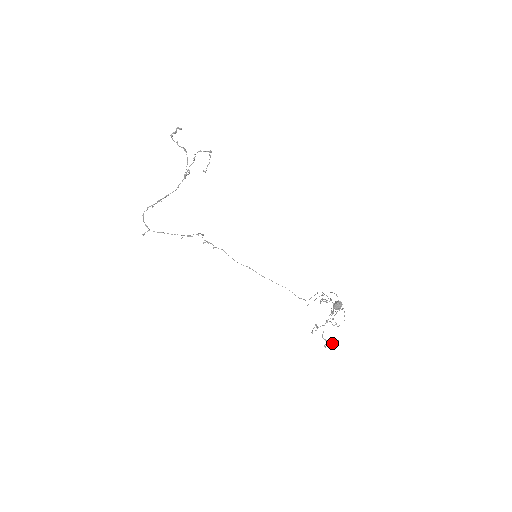
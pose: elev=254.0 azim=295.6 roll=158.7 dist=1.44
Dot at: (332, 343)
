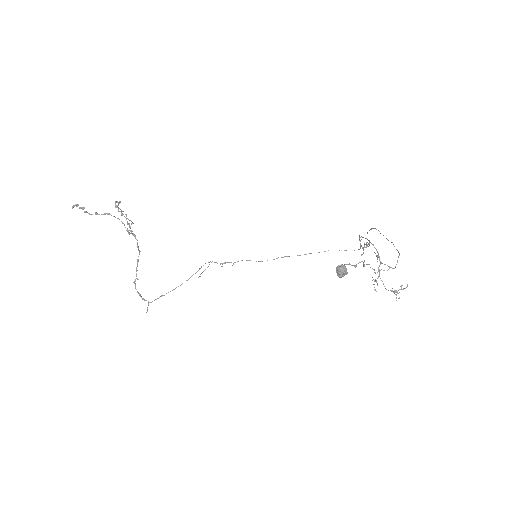
Dot at: (402, 289)
